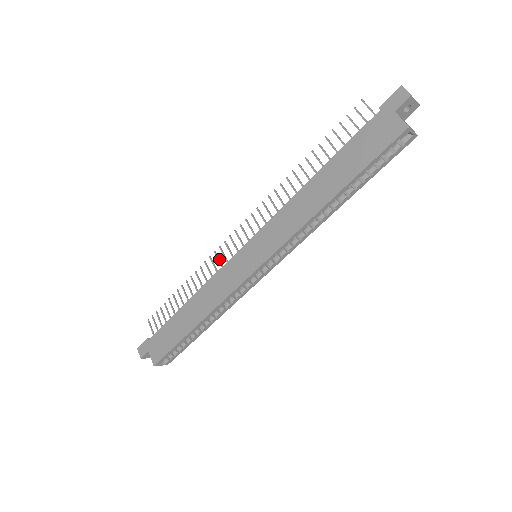
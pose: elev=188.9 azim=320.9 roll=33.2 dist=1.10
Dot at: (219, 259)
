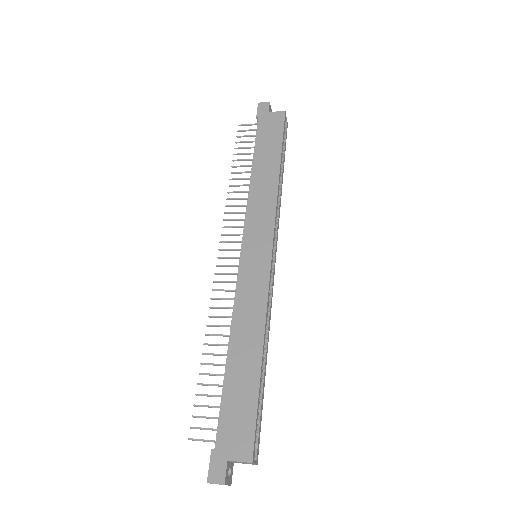
Dot at: (224, 290)
